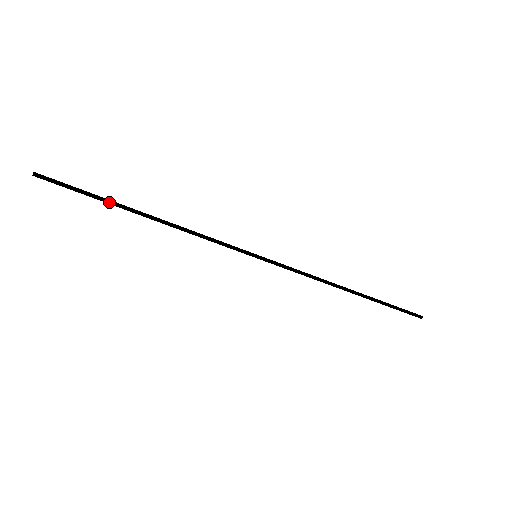
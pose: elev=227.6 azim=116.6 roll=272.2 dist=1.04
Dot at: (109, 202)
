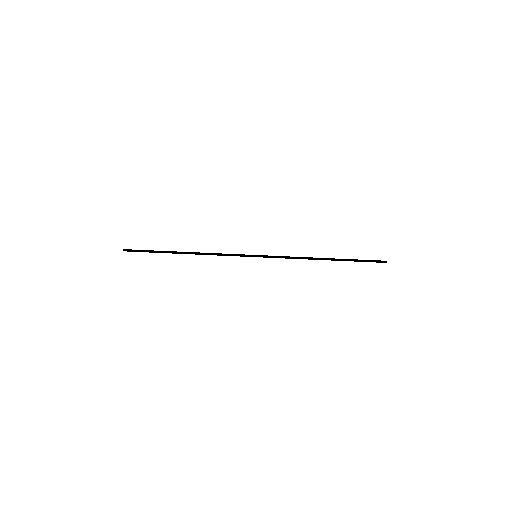
Dot at: (164, 252)
